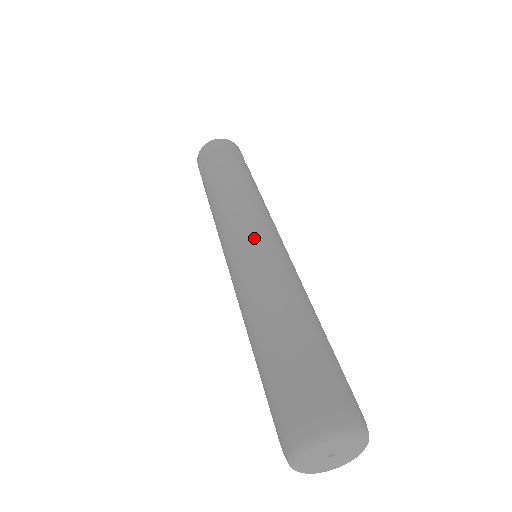
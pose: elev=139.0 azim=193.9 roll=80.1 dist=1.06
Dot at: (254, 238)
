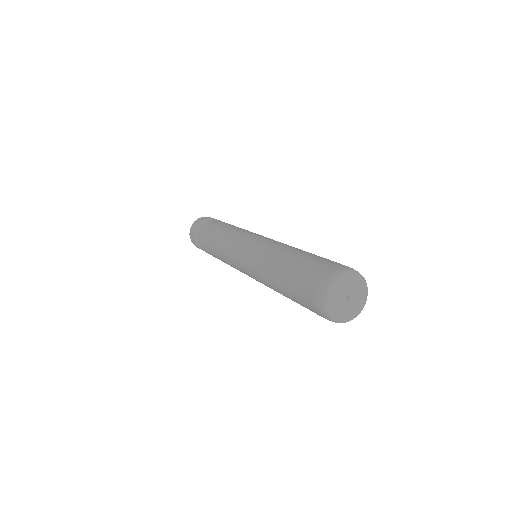
Dot at: (259, 236)
